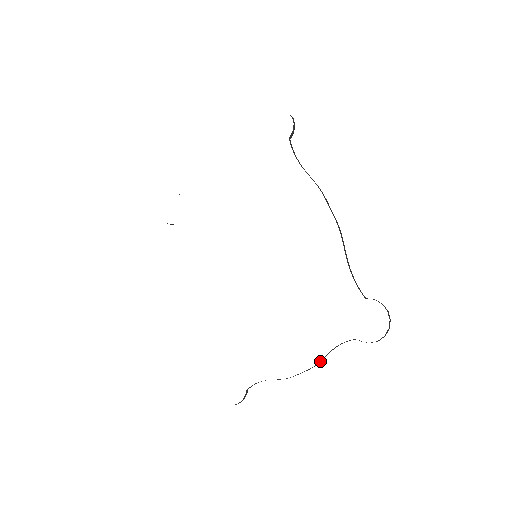
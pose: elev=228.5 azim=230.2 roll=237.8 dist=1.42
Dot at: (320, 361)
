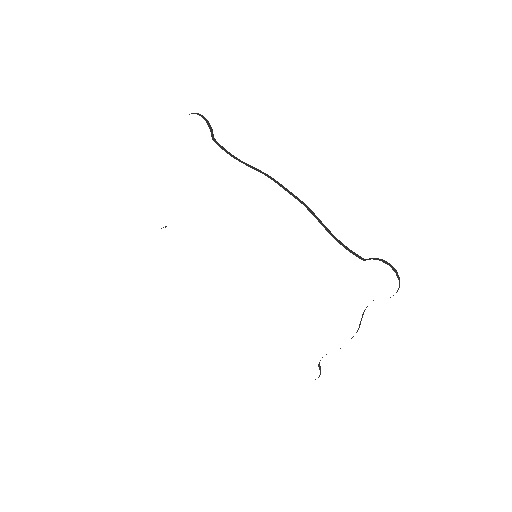
Dot at: (359, 326)
